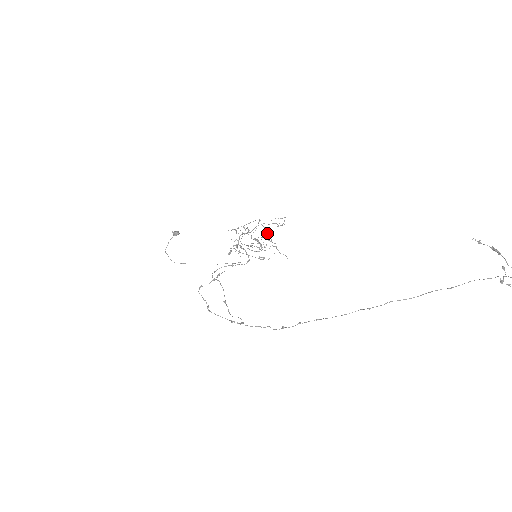
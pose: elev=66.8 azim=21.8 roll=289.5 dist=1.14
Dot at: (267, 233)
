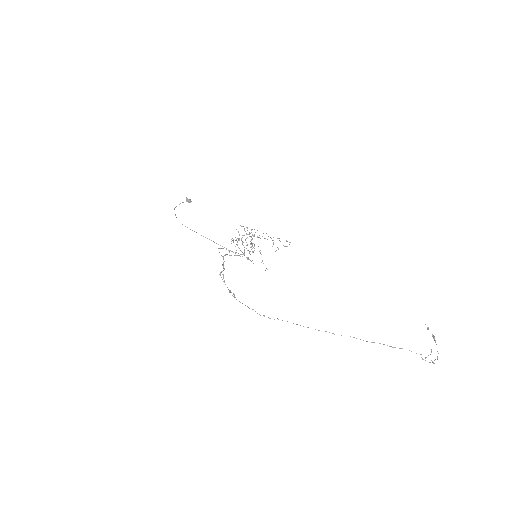
Dot at: occluded
